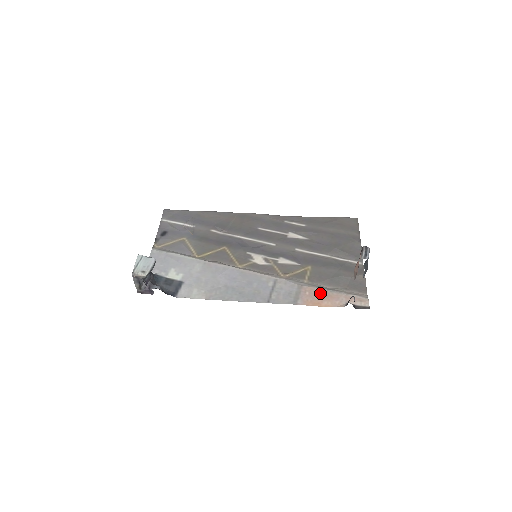
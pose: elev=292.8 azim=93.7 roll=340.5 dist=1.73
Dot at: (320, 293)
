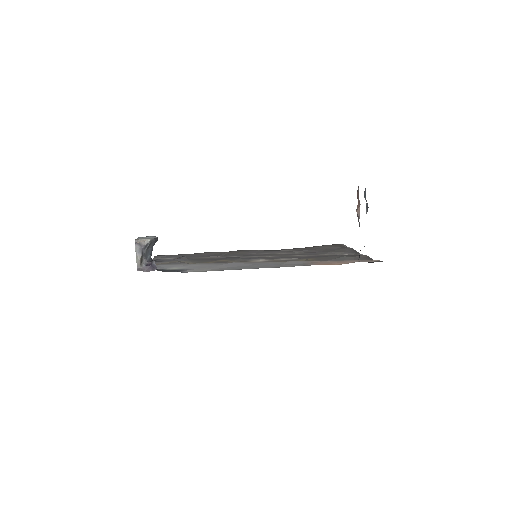
Dot at: (329, 262)
